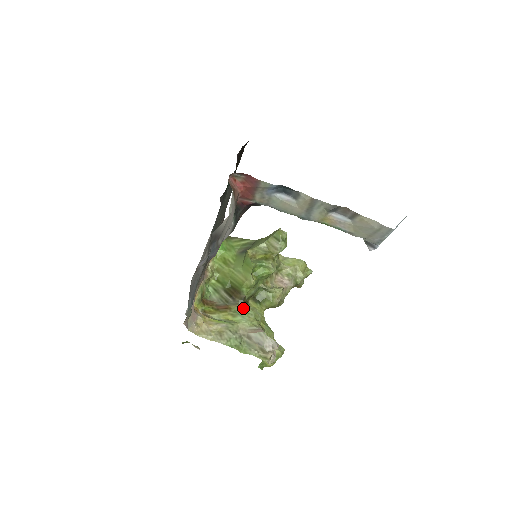
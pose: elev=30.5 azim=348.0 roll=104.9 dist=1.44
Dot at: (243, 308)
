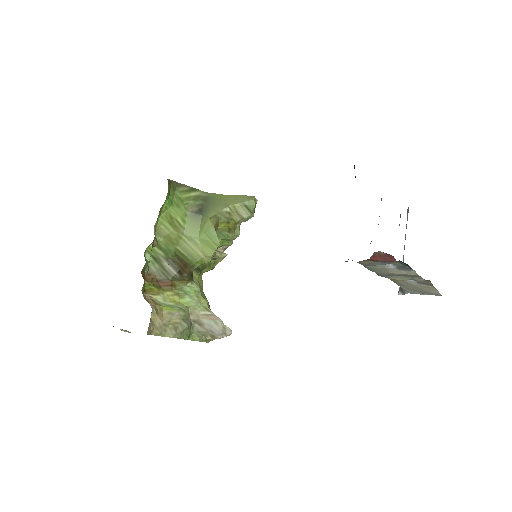
Dot at: (189, 284)
